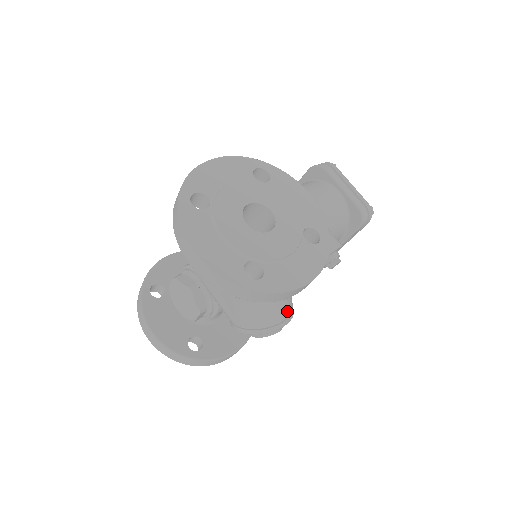
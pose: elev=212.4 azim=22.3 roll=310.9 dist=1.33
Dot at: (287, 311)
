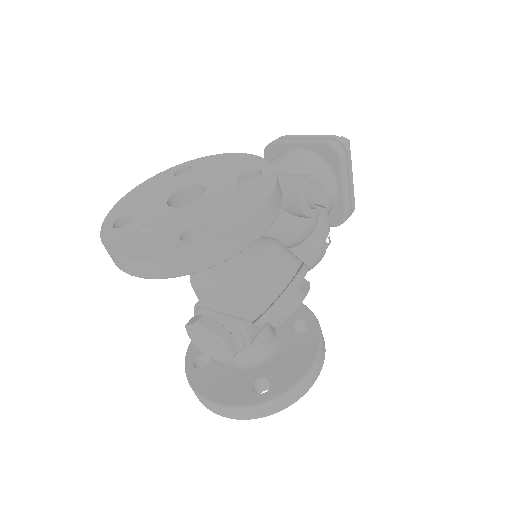
Dot at: (290, 266)
